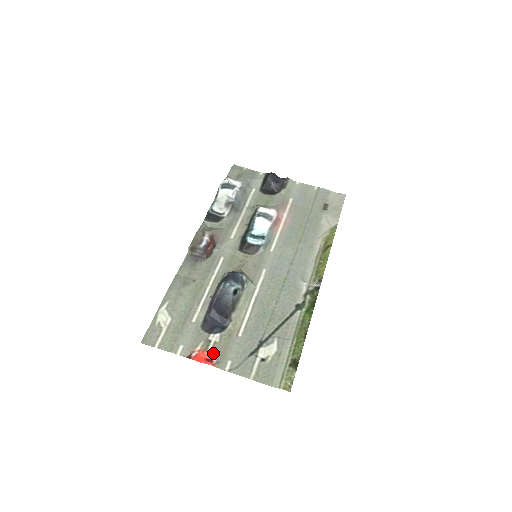
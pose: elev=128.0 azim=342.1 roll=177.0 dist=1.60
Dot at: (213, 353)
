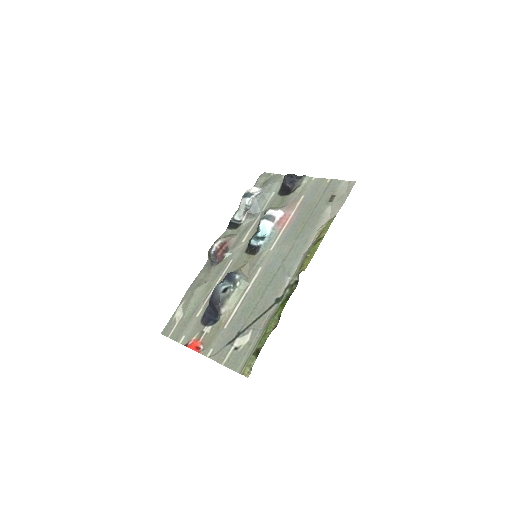
Dot at: (203, 342)
